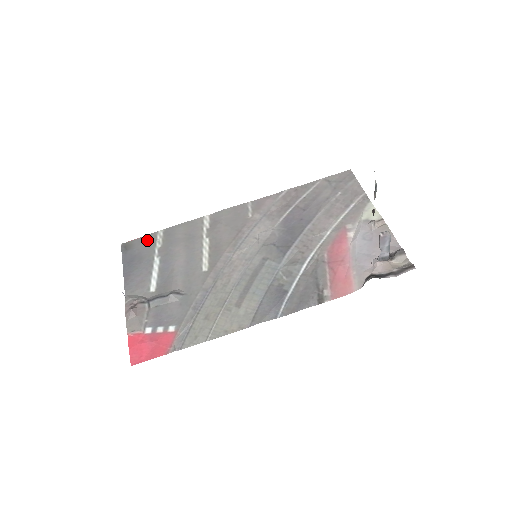
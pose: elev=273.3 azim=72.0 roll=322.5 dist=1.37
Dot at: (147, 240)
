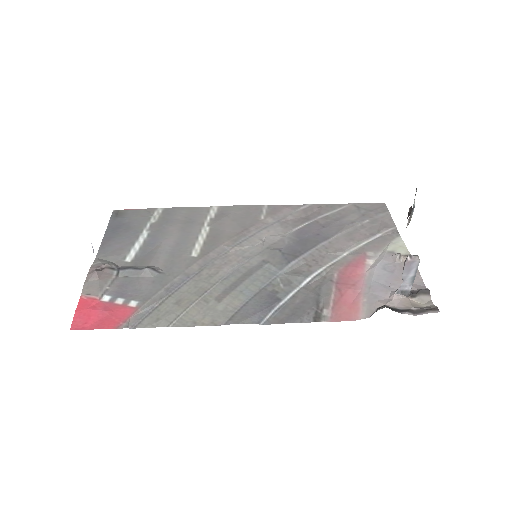
Dot at: (142, 213)
